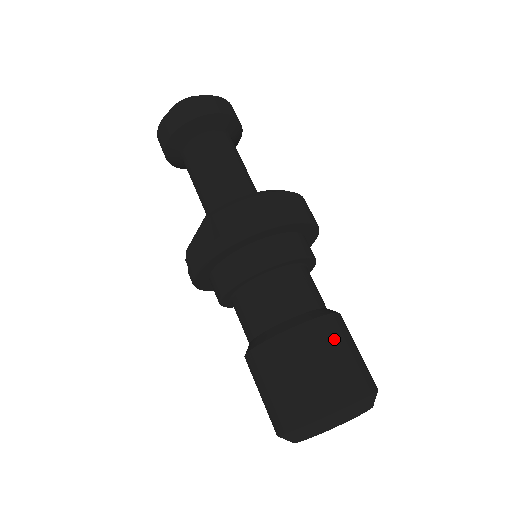
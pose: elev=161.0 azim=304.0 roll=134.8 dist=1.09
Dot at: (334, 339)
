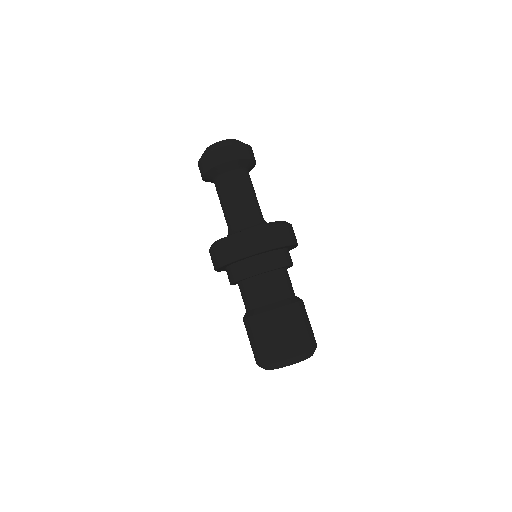
Dot at: occluded
